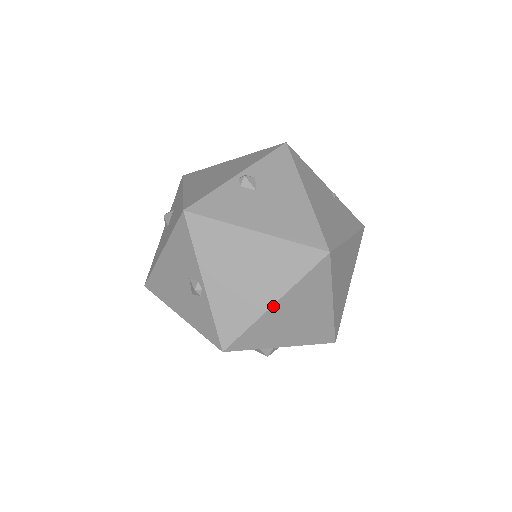
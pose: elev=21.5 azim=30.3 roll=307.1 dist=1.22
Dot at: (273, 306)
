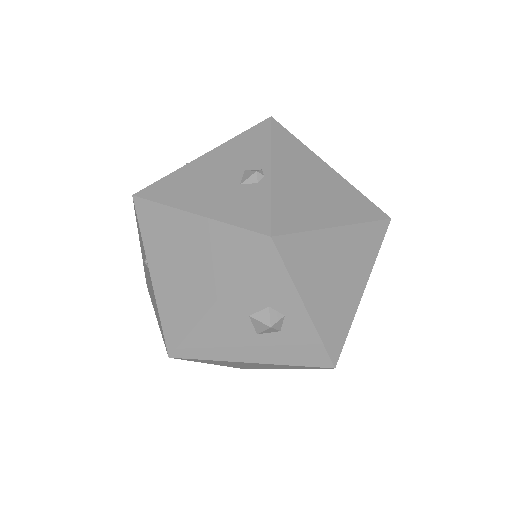
Dot at: (335, 228)
